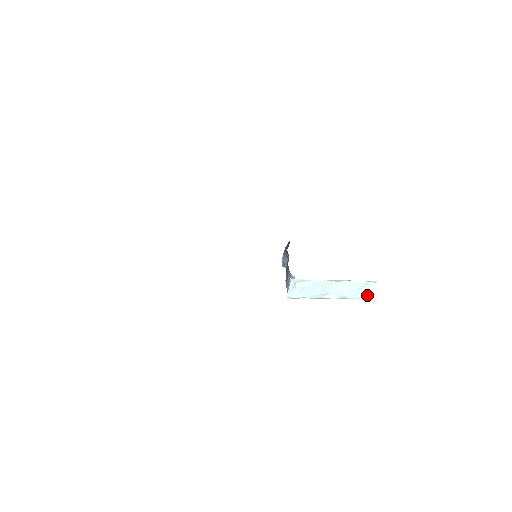
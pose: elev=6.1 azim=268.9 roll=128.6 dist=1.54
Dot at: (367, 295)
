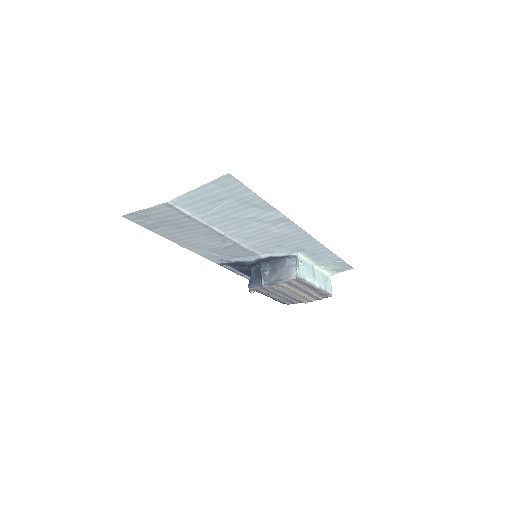
Dot at: (330, 290)
